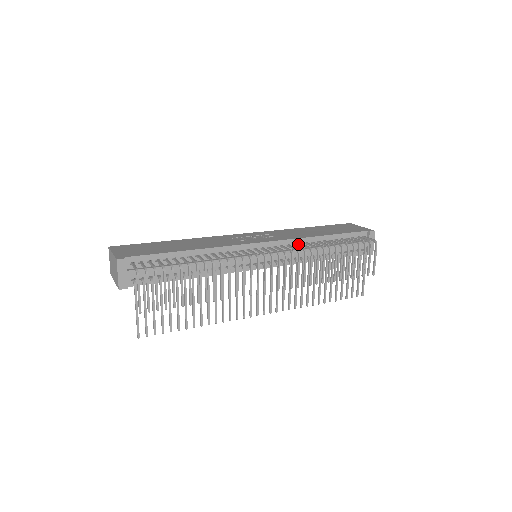
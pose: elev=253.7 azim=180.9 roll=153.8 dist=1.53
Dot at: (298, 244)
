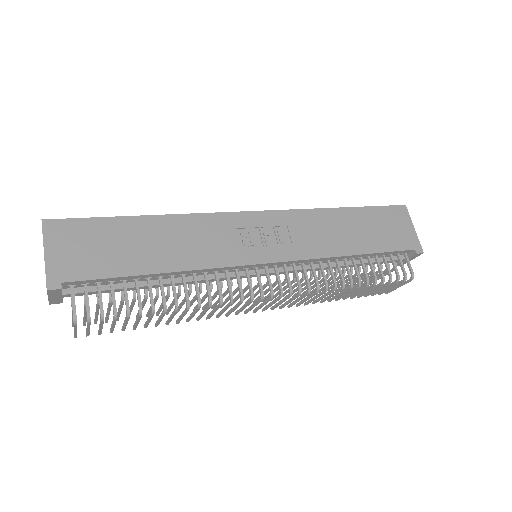
Dot at: (317, 261)
